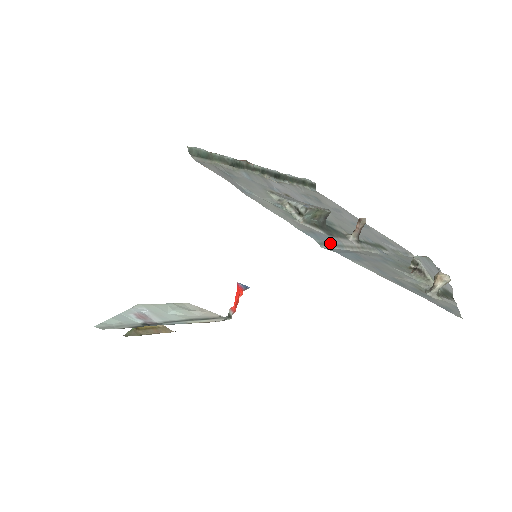
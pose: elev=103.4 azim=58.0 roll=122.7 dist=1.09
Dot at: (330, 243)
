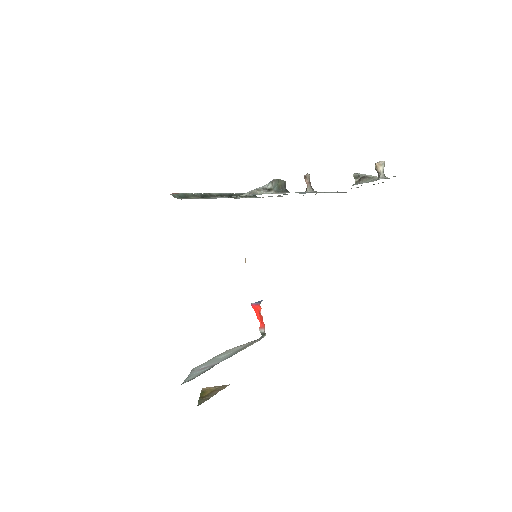
Dot at: occluded
